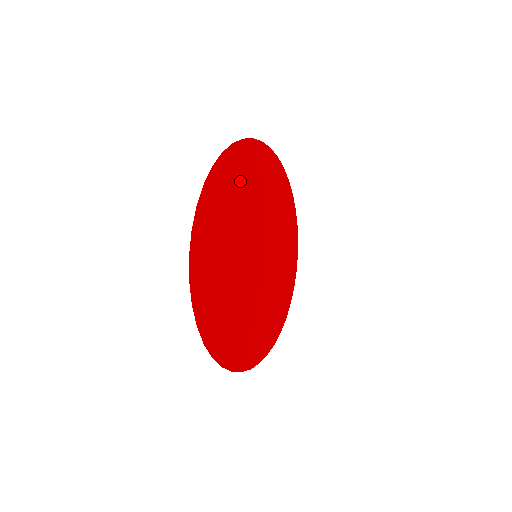
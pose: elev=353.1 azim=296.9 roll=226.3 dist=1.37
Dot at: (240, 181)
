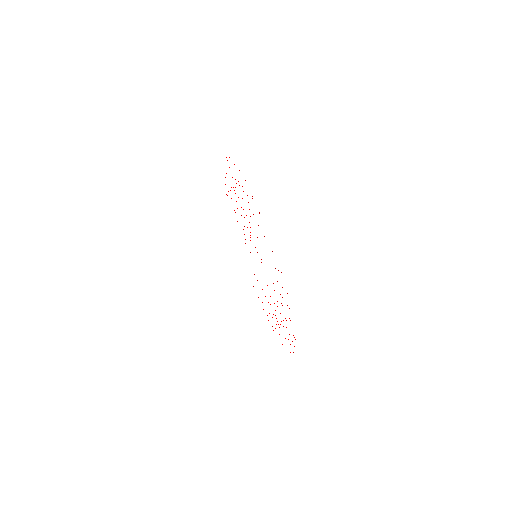
Dot at: occluded
